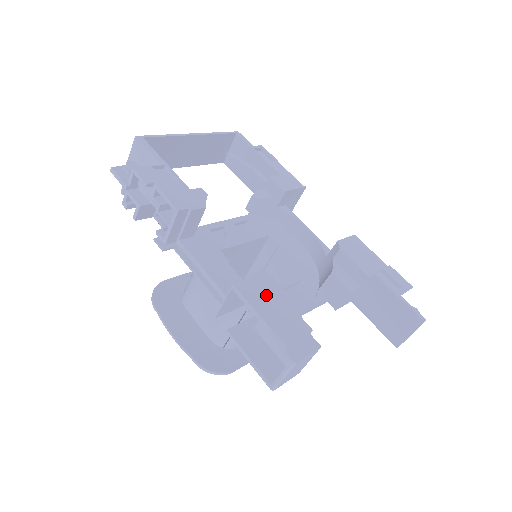
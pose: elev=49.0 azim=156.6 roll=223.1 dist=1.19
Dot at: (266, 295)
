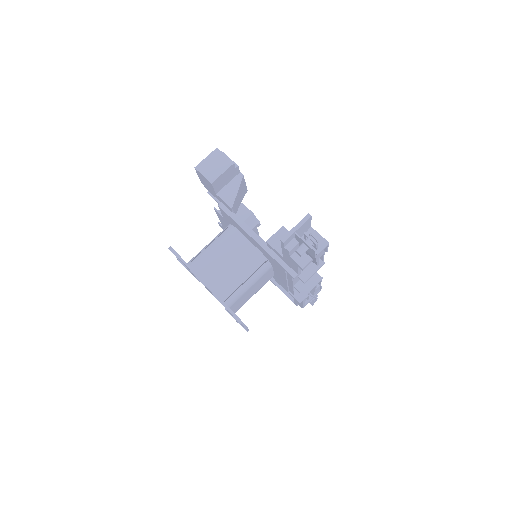
Dot at: occluded
